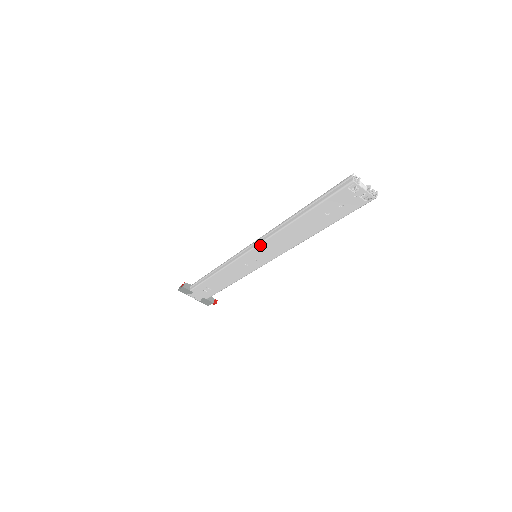
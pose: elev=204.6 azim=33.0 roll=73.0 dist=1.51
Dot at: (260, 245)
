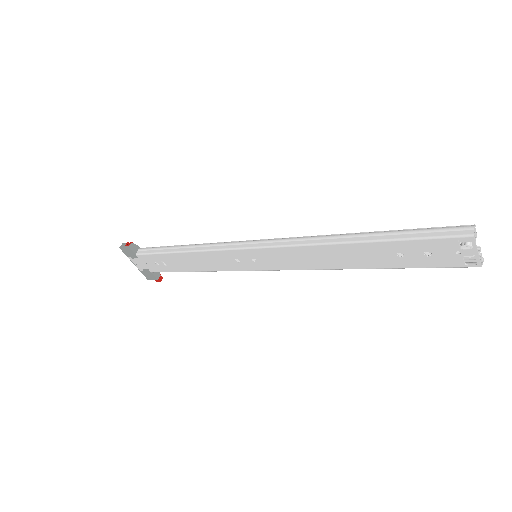
Dot at: (275, 248)
